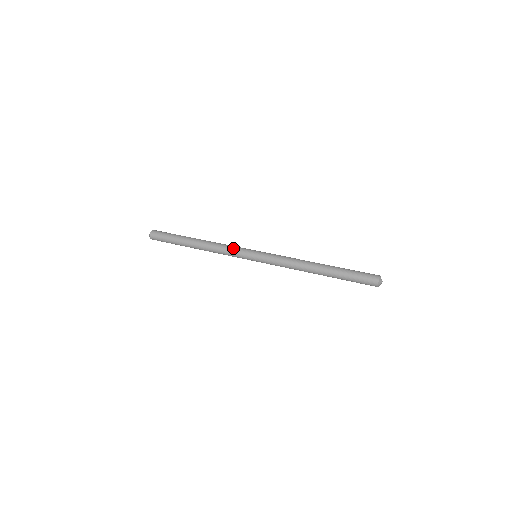
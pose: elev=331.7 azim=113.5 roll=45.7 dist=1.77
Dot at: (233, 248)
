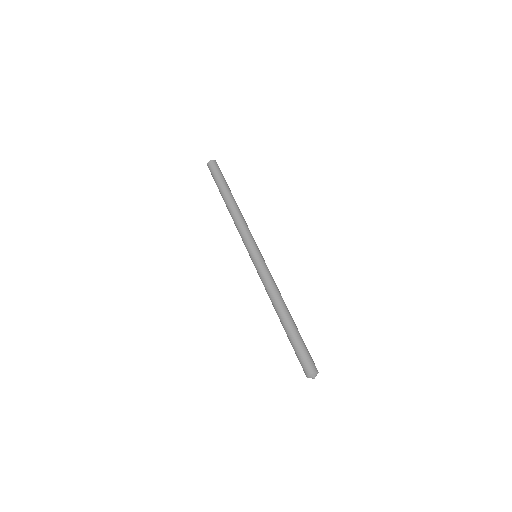
Dot at: (244, 234)
